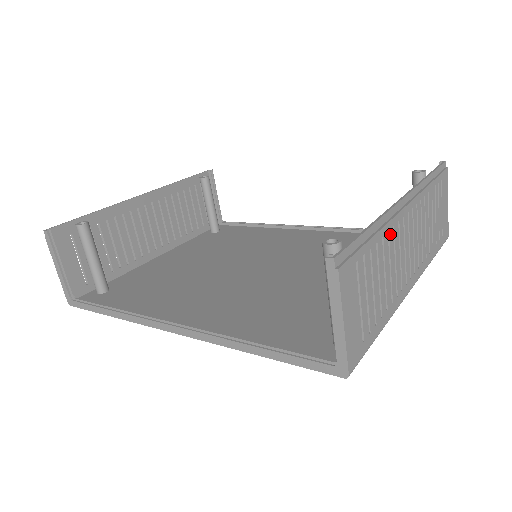
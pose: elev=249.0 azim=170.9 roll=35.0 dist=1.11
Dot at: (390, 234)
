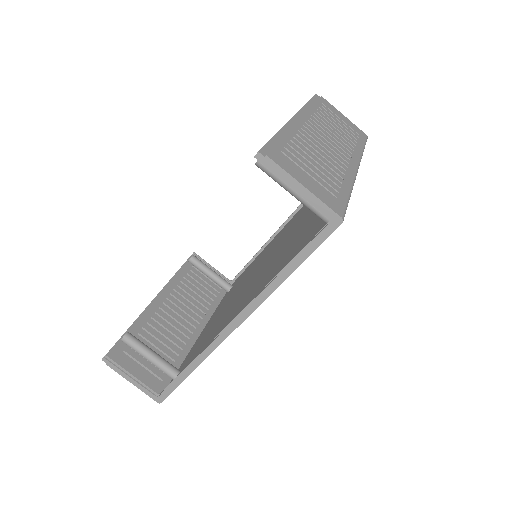
Dot at: (299, 135)
